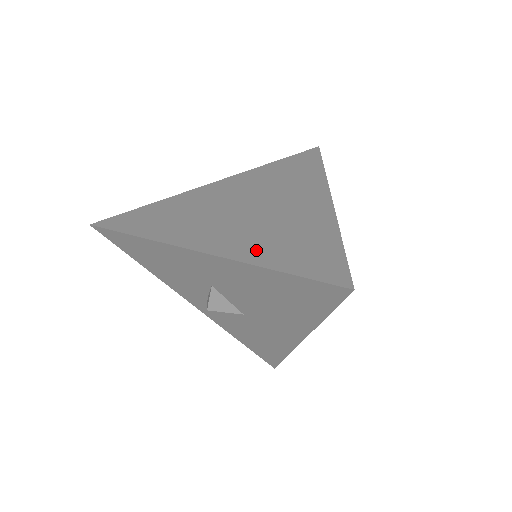
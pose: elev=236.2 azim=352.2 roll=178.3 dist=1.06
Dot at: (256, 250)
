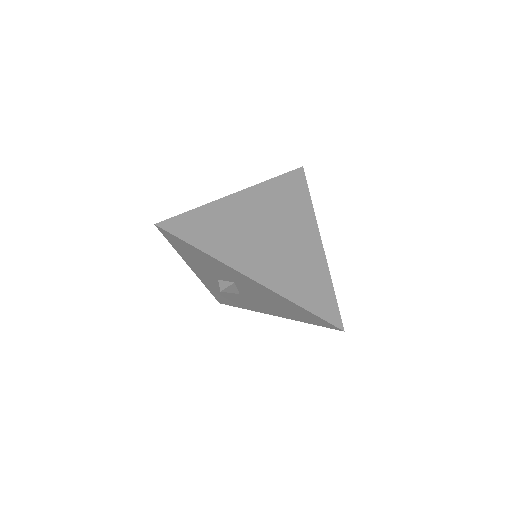
Dot at: (288, 286)
